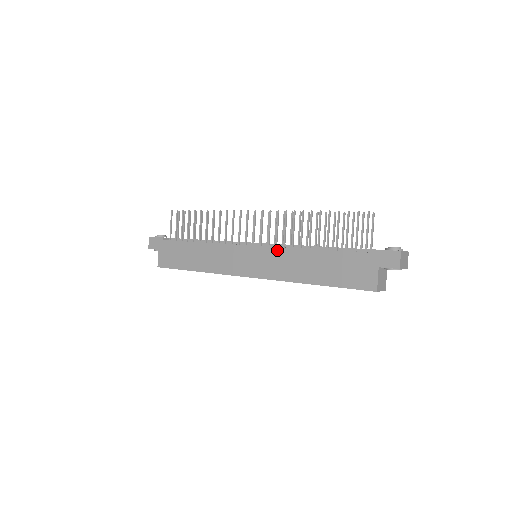
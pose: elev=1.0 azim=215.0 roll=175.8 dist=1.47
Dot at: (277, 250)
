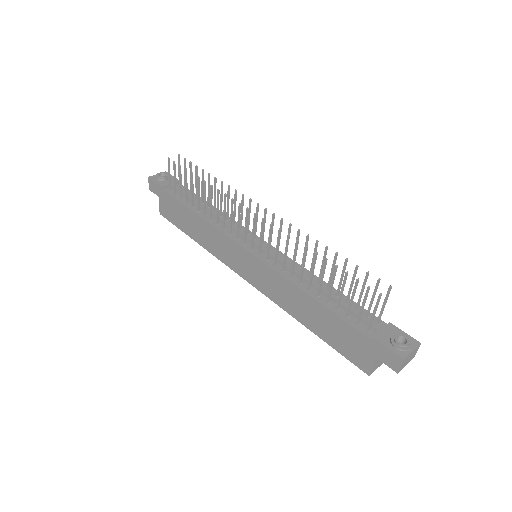
Dot at: (274, 273)
